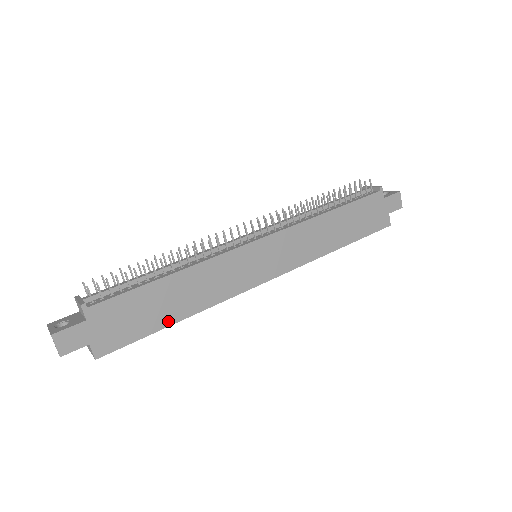
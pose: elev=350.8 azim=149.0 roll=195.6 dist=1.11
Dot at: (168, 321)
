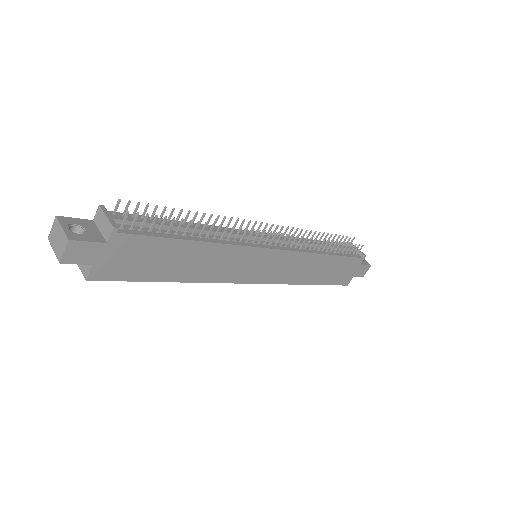
Dot at: (165, 277)
